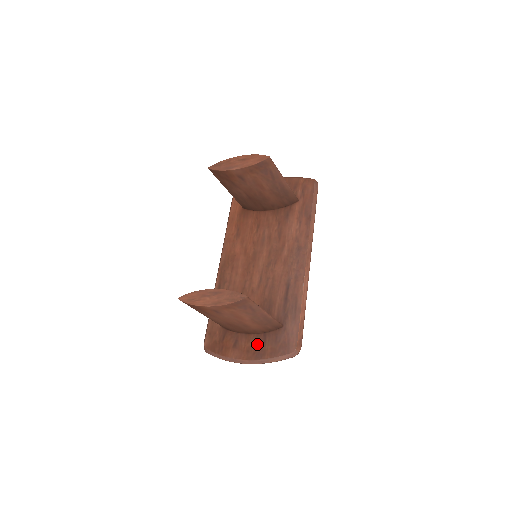
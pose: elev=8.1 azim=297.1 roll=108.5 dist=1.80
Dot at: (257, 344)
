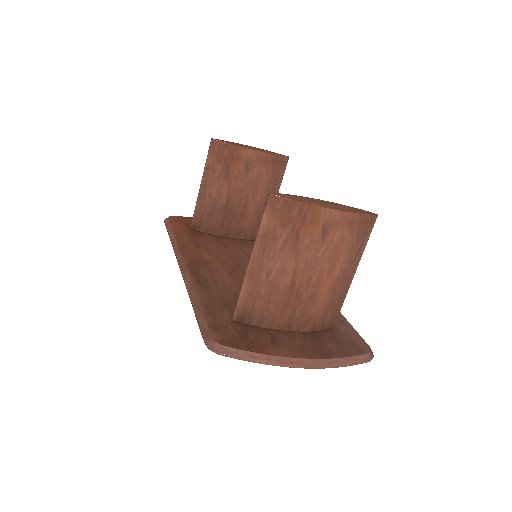
Dot at: (311, 342)
